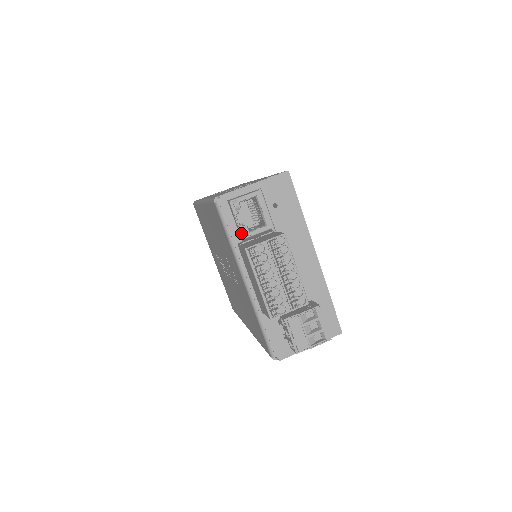
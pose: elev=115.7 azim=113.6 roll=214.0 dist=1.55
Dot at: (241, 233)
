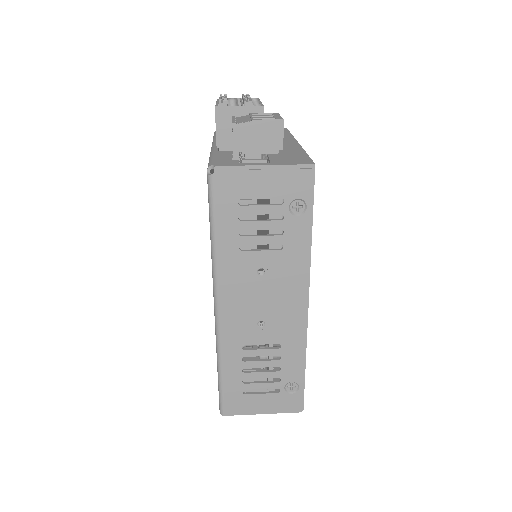
Dot at: occluded
